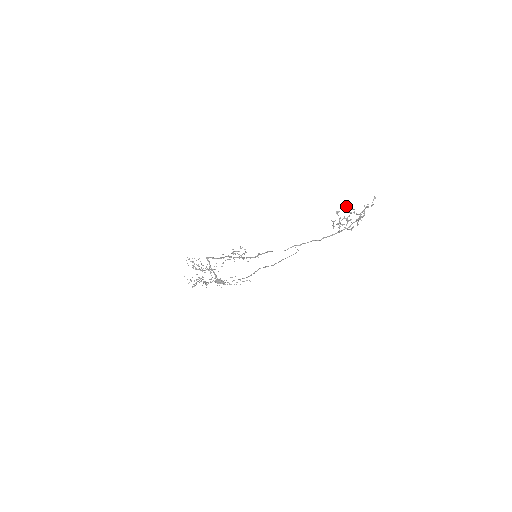
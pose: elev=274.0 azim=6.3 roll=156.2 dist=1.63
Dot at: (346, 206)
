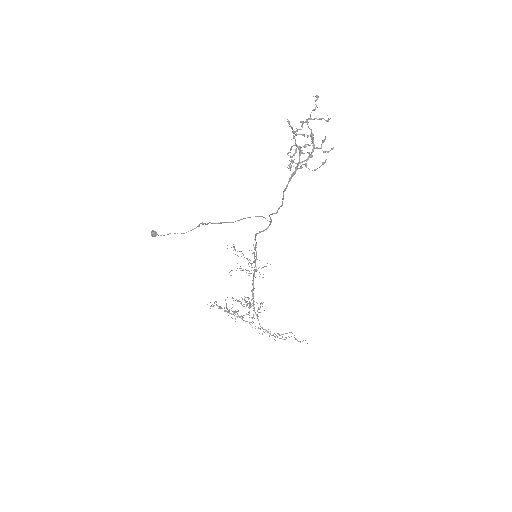
Dot at: (307, 136)
